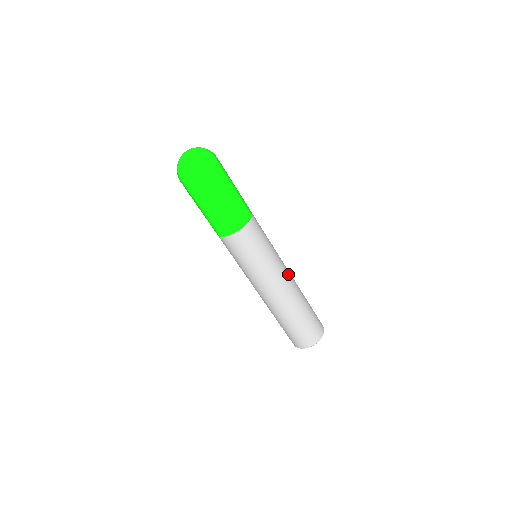
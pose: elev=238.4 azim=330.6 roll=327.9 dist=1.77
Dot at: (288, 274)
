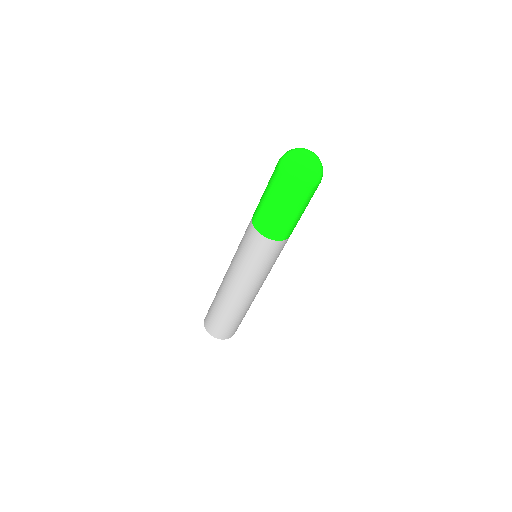
Dot at: occluded
